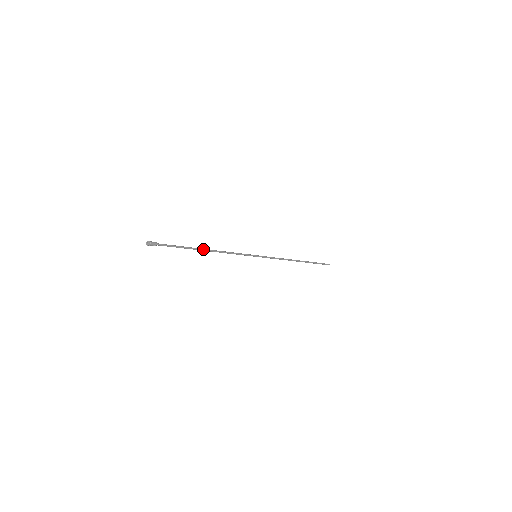
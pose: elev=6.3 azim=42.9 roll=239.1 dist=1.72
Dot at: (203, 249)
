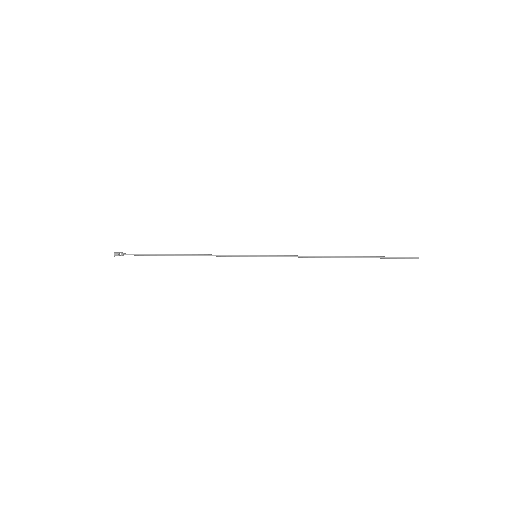
Dot at: (177, 254)
